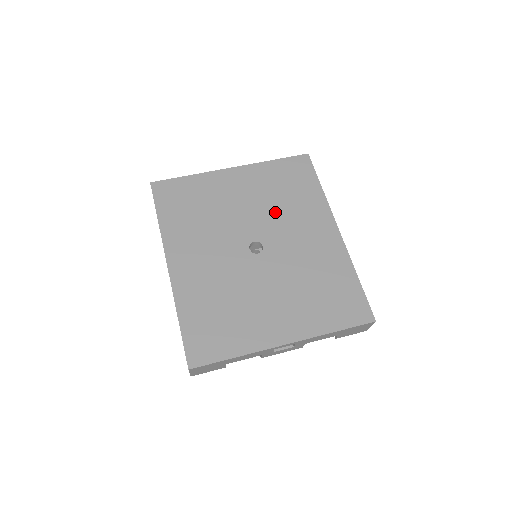
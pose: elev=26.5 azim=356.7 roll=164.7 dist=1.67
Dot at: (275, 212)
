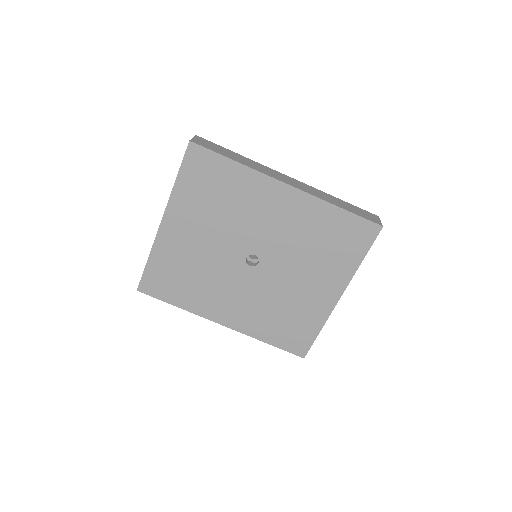
Dot at: (231, 222)
